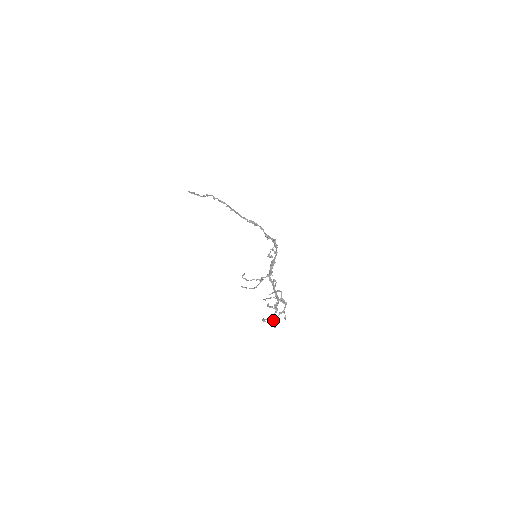
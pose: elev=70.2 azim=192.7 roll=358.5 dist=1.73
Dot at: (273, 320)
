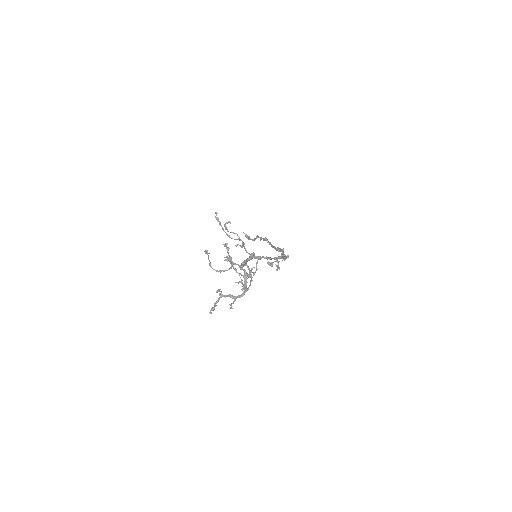
Dot at: occluded
